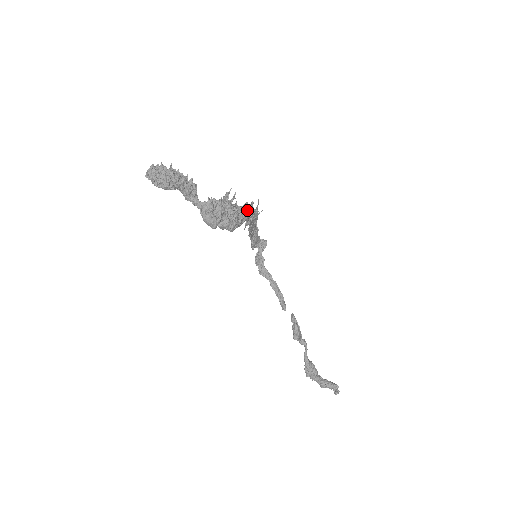
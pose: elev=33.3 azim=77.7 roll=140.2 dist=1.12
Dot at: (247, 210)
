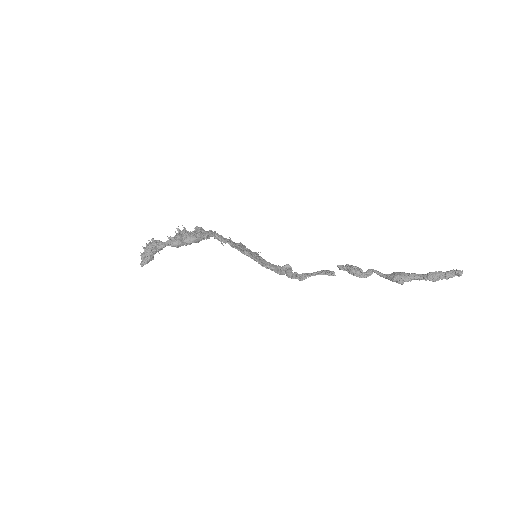
Dot at: (203, 230)
